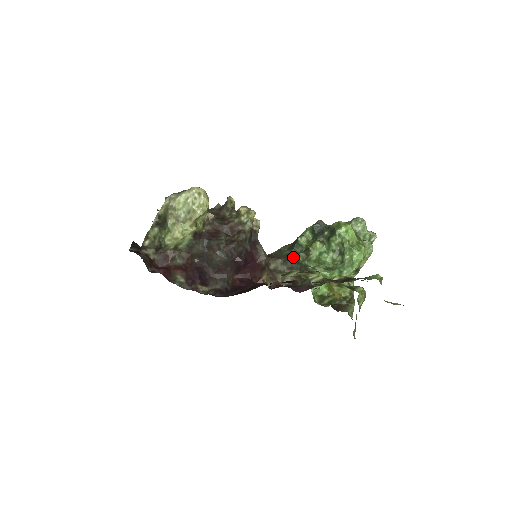
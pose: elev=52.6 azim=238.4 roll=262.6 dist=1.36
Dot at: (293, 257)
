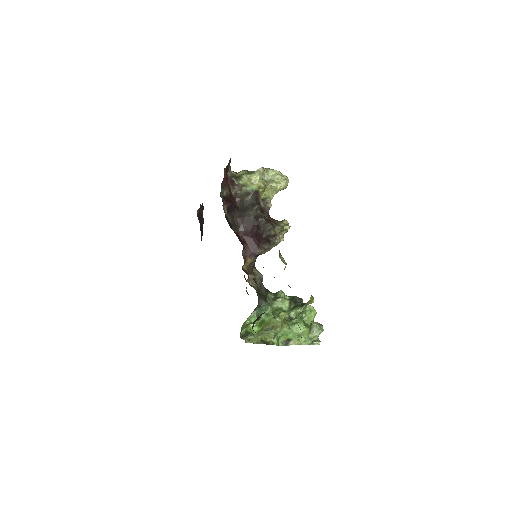
Dot at: occluded
